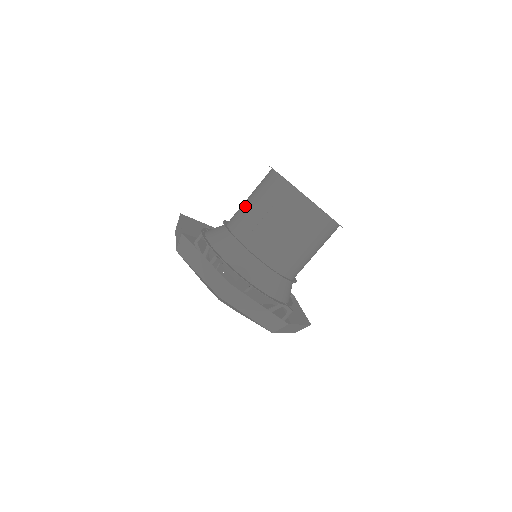
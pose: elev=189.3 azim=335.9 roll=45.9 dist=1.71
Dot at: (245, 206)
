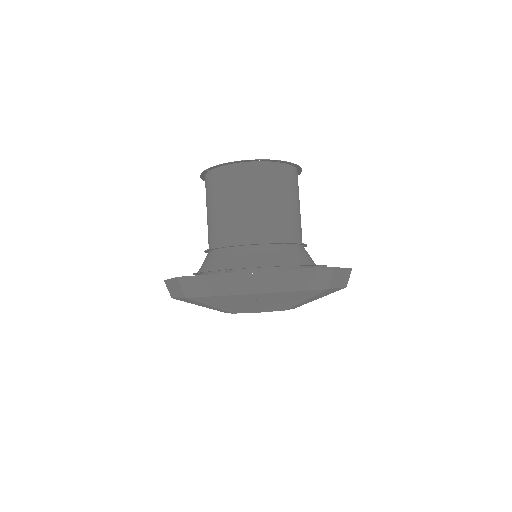
Dot at: (210, 220)
